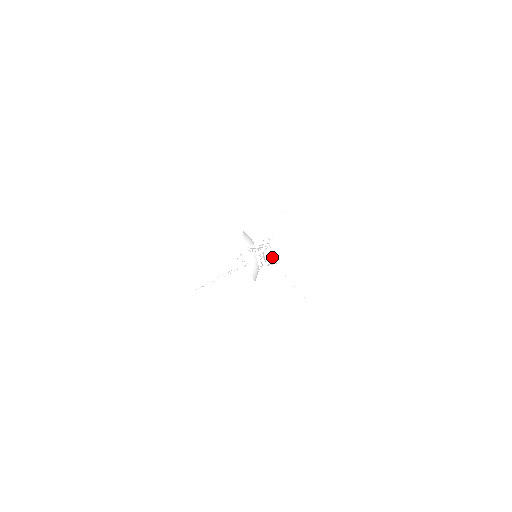
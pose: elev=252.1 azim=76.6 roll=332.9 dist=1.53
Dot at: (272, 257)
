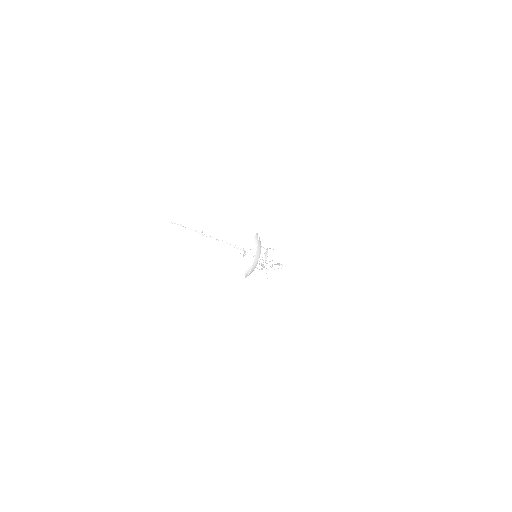
Dot at: occluded
